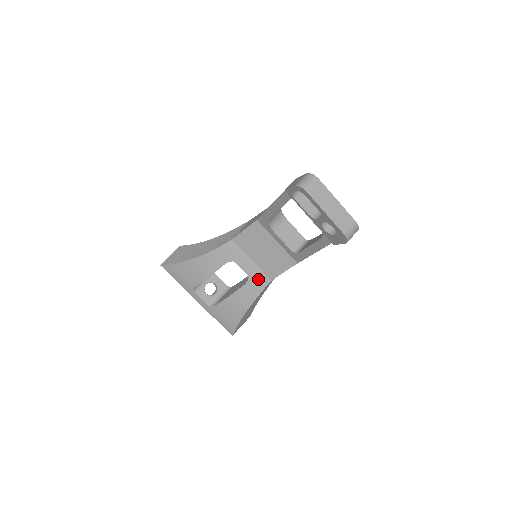
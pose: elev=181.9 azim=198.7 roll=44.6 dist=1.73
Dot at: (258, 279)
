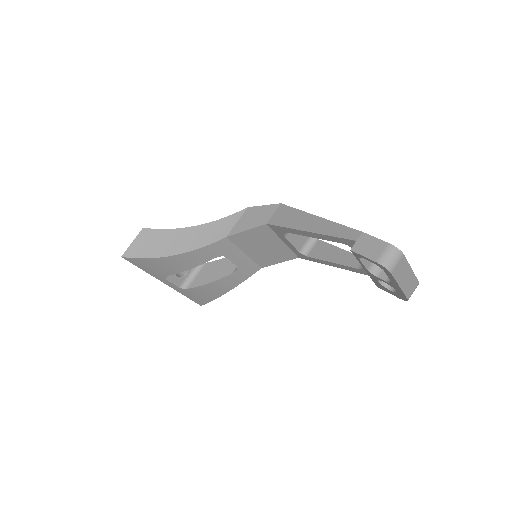
Dot at: (248, 268)
